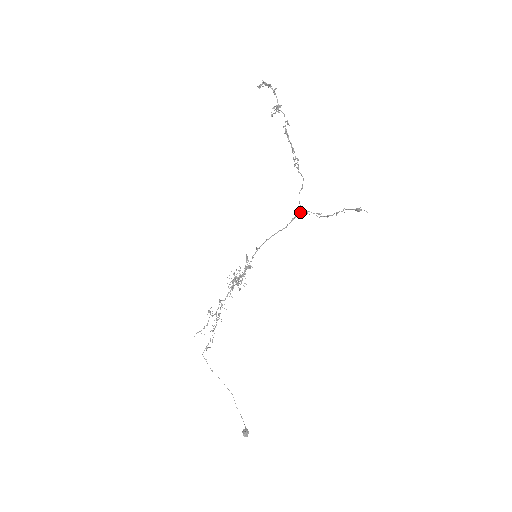
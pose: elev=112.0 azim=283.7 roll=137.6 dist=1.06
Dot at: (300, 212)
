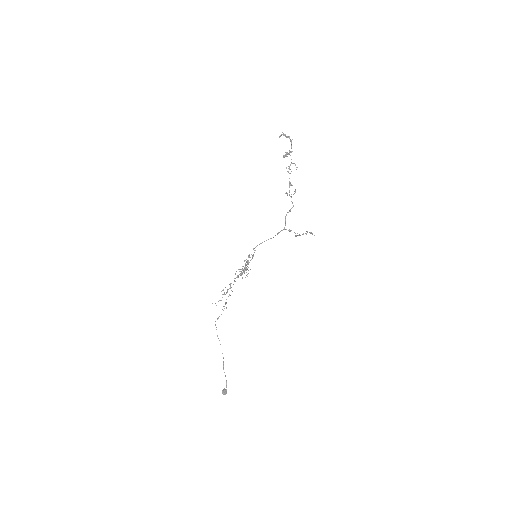
Dot at: (284, 229)
